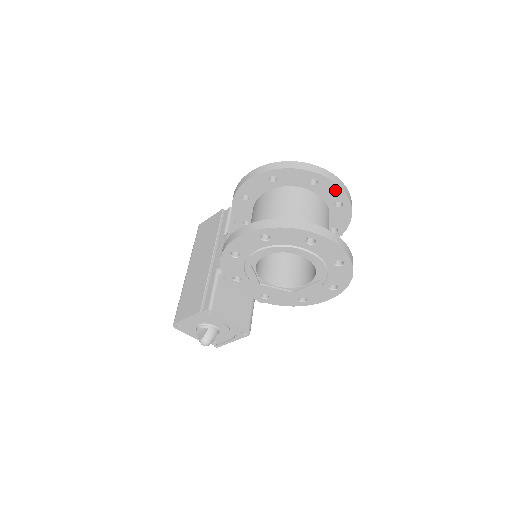
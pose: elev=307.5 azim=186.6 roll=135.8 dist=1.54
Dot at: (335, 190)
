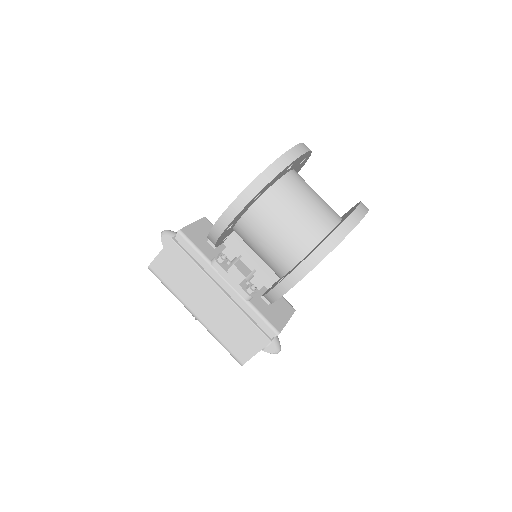
Dot at: (303, 156)
